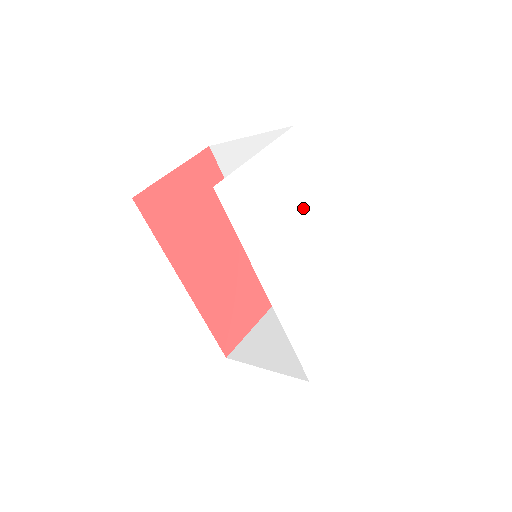
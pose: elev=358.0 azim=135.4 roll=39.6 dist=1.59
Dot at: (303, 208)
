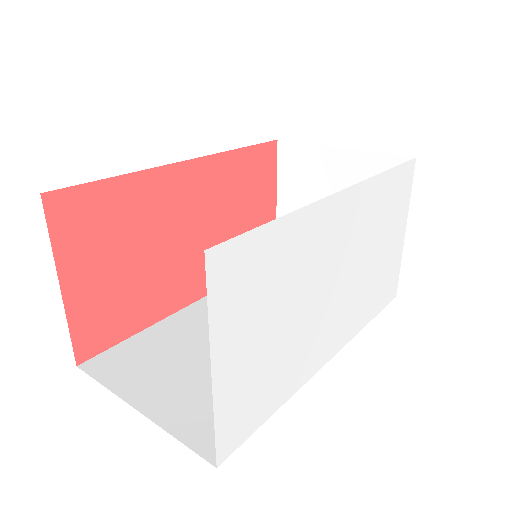
Dot at: (302, 262)
